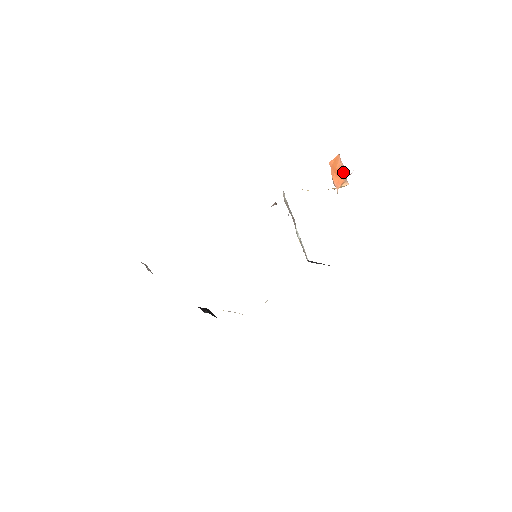
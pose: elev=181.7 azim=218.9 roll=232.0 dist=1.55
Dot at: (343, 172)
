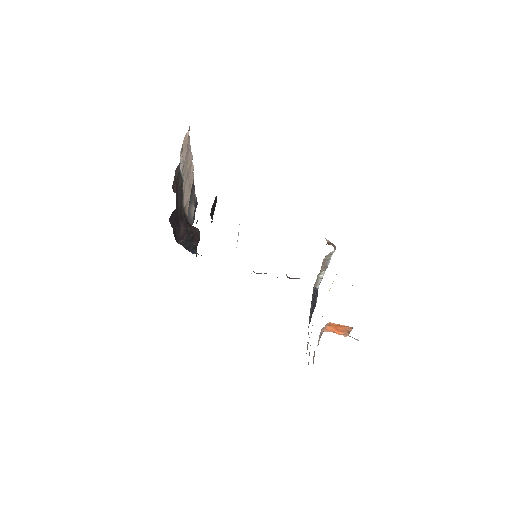
Dot at: (346, 332)
